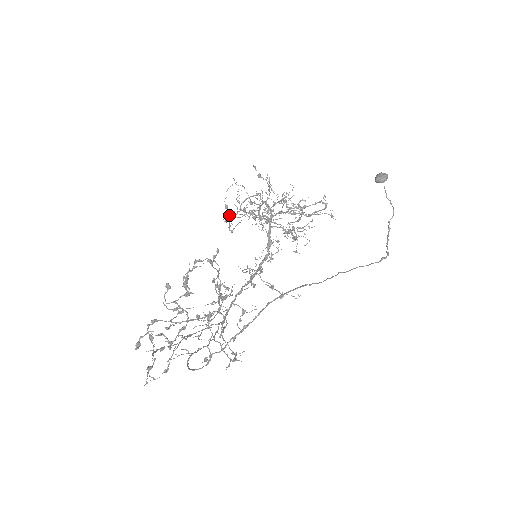
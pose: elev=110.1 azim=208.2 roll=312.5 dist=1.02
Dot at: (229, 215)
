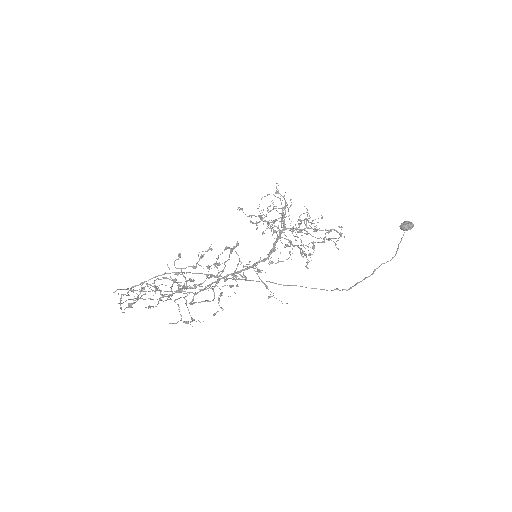
Dot at: (261, 219)
